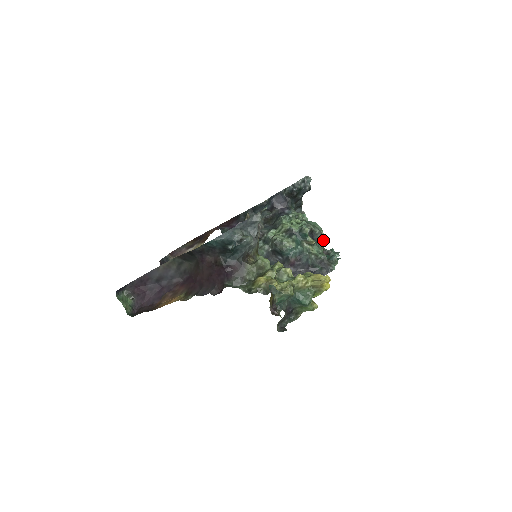
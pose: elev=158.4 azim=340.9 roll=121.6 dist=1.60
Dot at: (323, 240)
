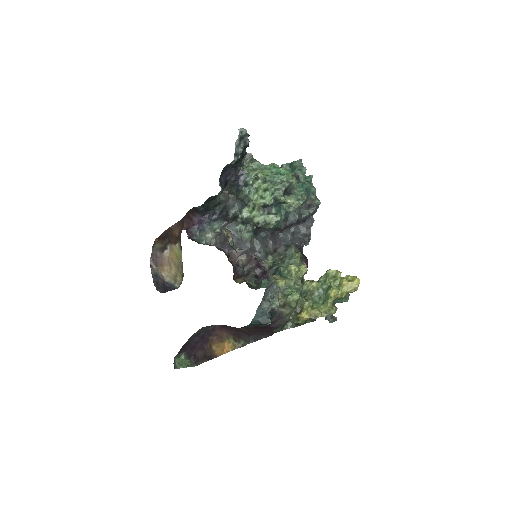
Dot at: occluded
